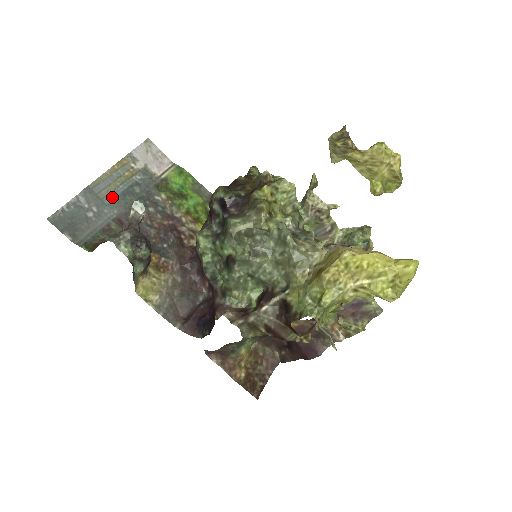
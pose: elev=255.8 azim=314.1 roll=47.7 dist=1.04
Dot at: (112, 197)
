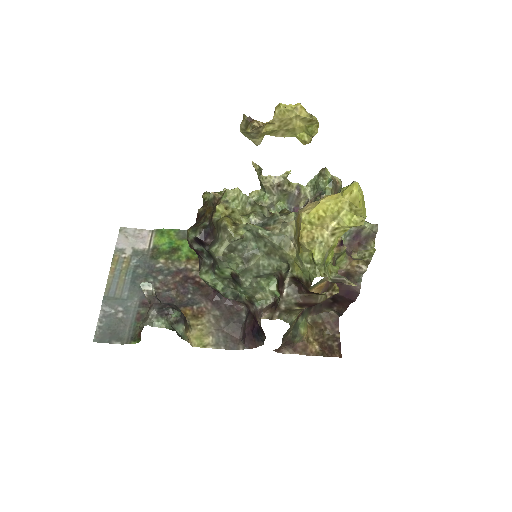
Dot at: (126, 291)
